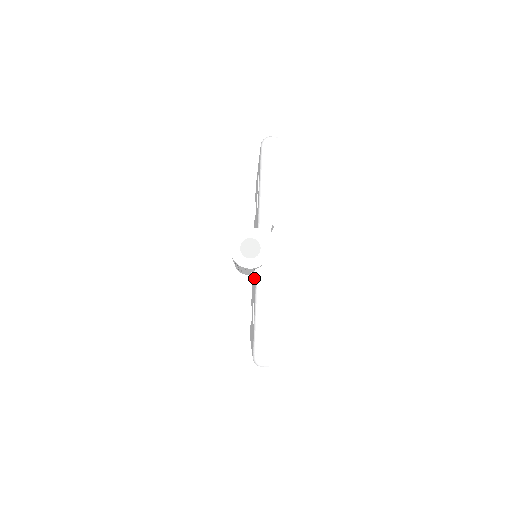
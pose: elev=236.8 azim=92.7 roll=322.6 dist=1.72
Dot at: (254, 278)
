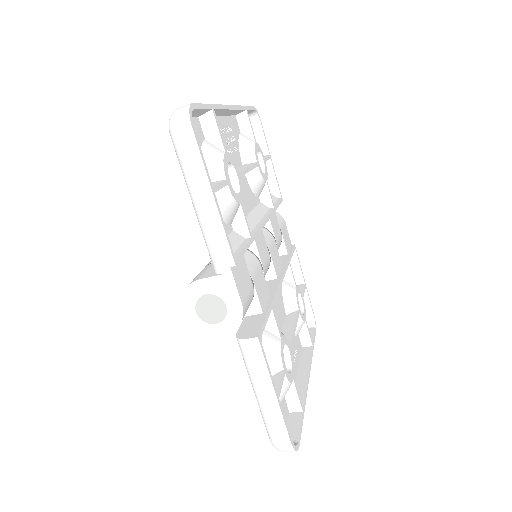
Dot at: occluded
